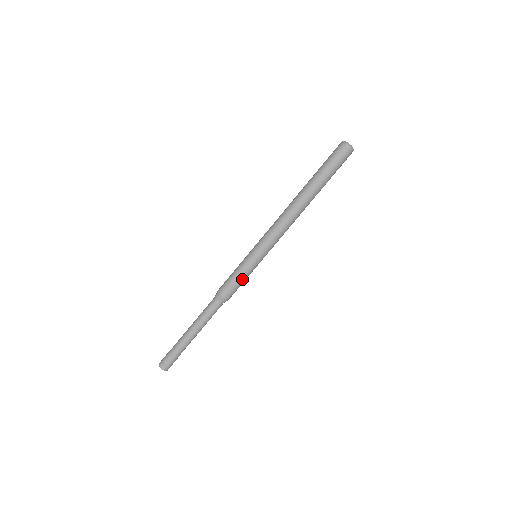
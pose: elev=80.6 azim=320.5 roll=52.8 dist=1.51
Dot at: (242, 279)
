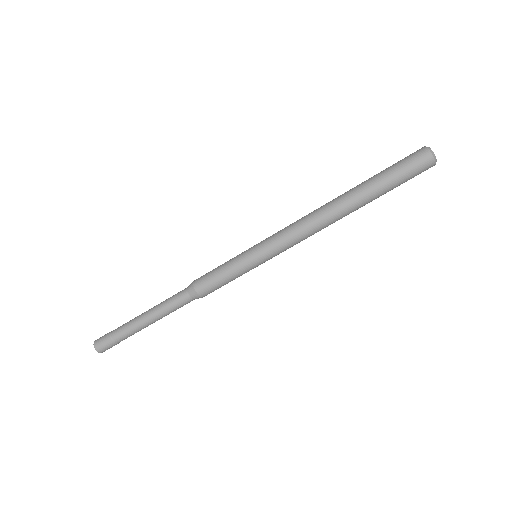
Dot at: occluded
